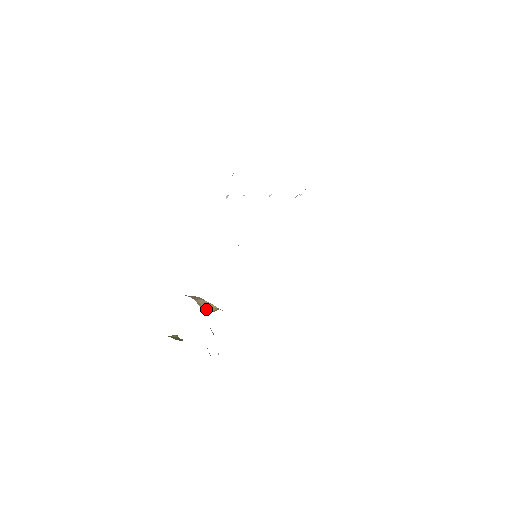
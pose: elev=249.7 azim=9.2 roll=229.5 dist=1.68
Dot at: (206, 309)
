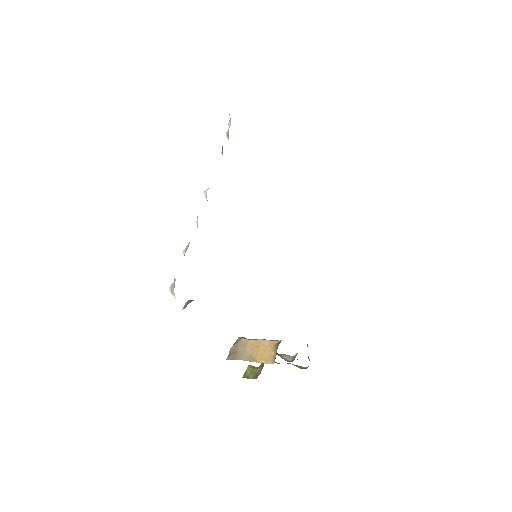
Dot at: (264, 359)
